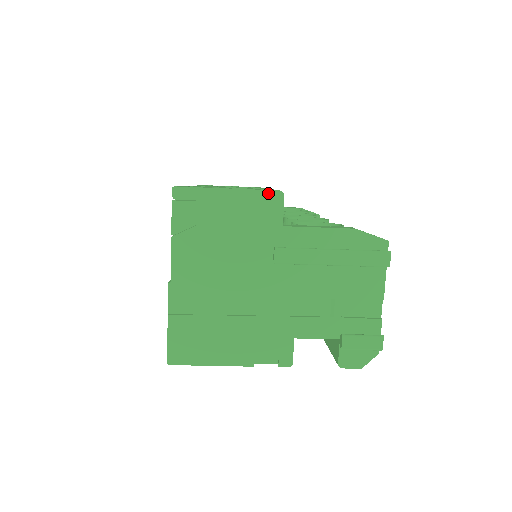
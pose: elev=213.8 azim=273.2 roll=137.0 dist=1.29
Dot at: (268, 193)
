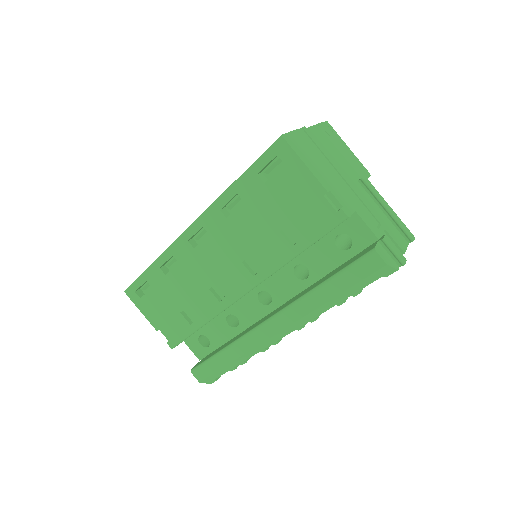
Dot at: (364, 168)
